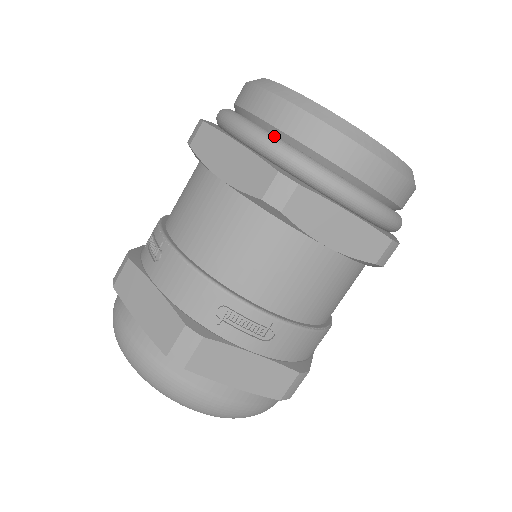
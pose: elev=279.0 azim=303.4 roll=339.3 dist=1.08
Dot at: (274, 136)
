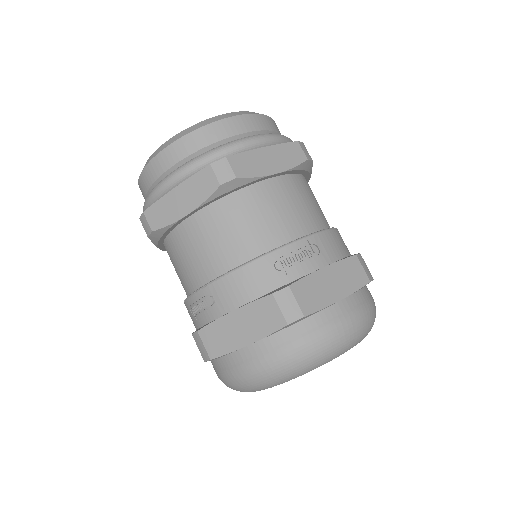
Dot at: (186, 162)
